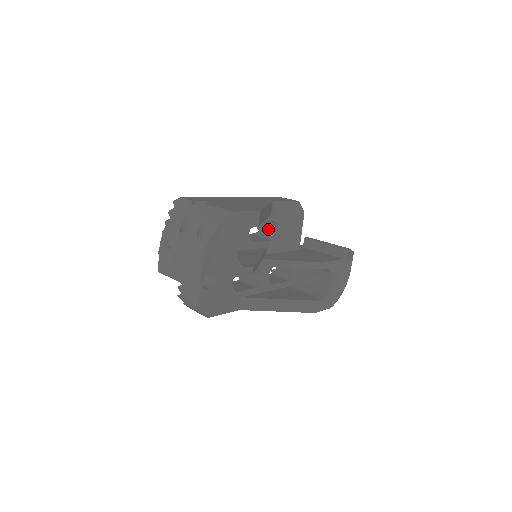
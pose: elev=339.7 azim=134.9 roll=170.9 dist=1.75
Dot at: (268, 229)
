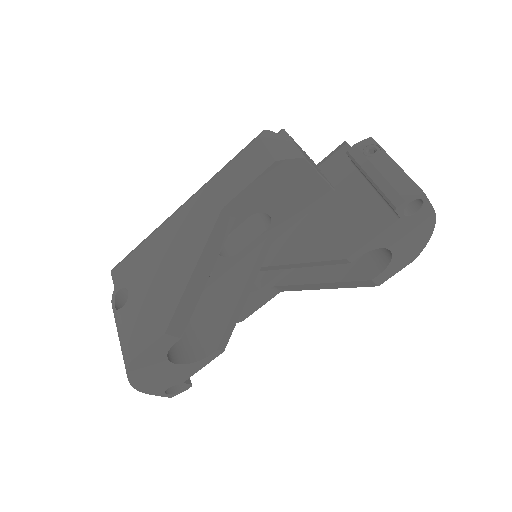
Dot at: occluded
